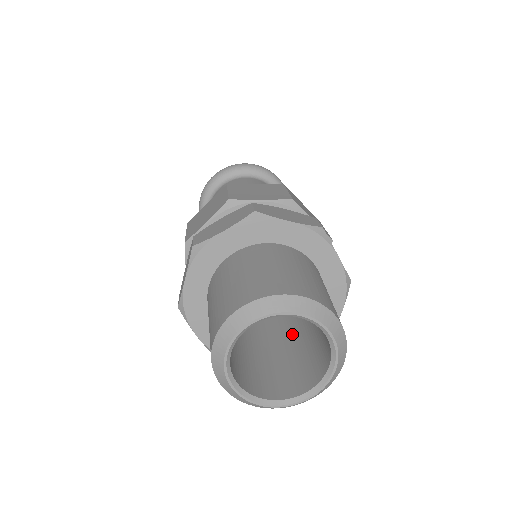
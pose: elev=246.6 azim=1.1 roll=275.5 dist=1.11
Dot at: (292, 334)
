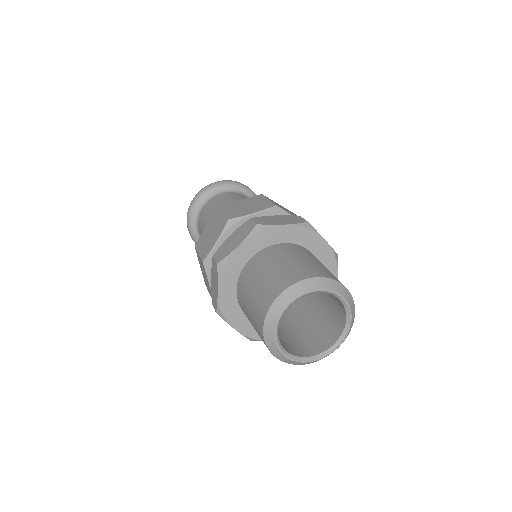
Dot at: (307, 307)
